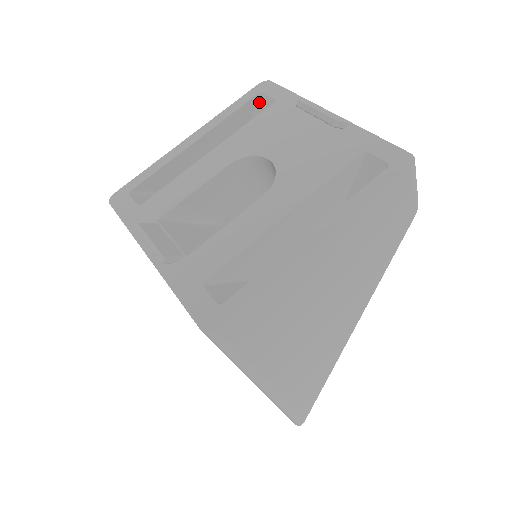
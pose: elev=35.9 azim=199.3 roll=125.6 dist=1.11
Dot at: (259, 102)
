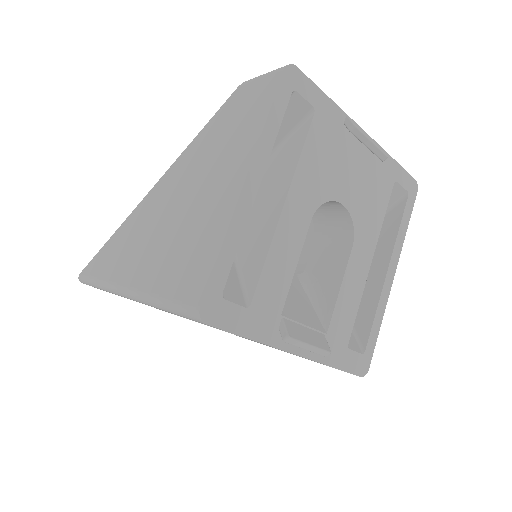
Dot at: occluded
